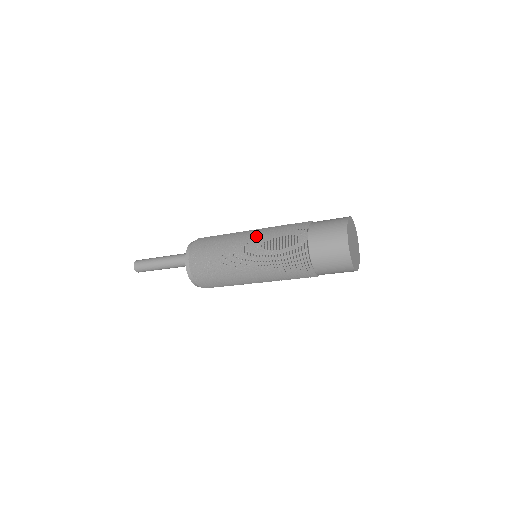
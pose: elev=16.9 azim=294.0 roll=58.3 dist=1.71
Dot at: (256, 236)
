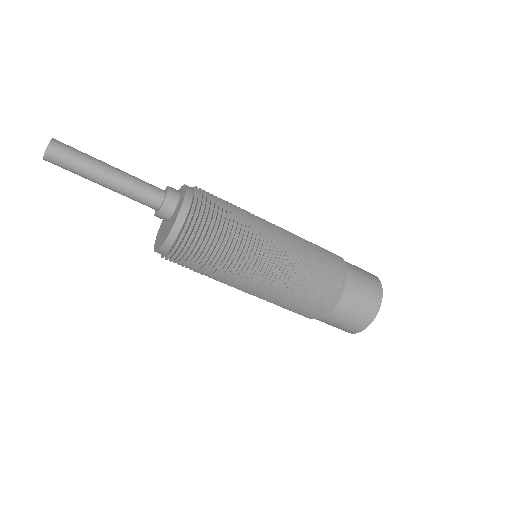
Dot at: (285, 251)
